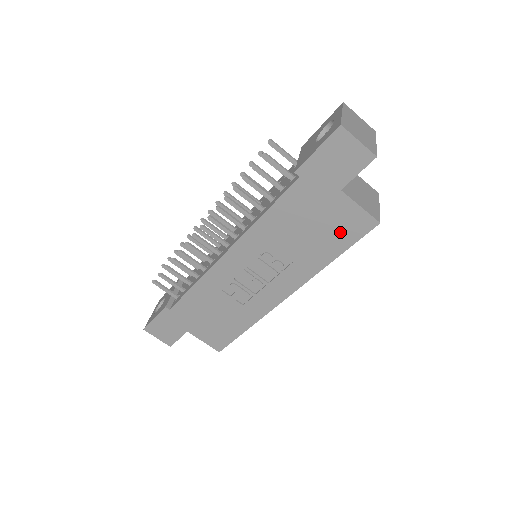
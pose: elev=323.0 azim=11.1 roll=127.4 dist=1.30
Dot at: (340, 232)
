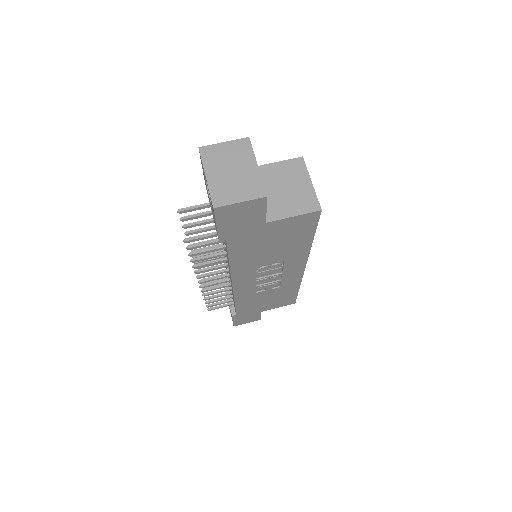
Dot at: (297, 232)
